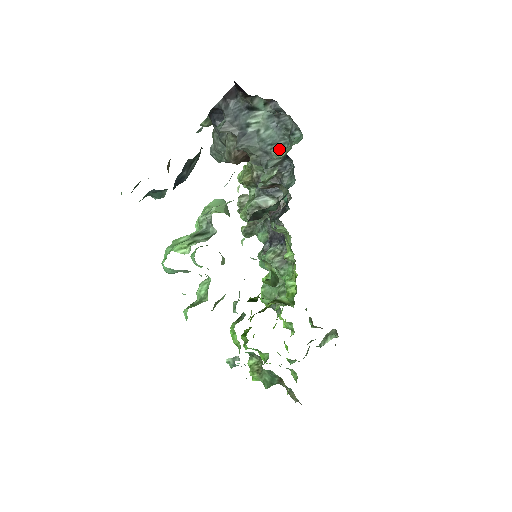
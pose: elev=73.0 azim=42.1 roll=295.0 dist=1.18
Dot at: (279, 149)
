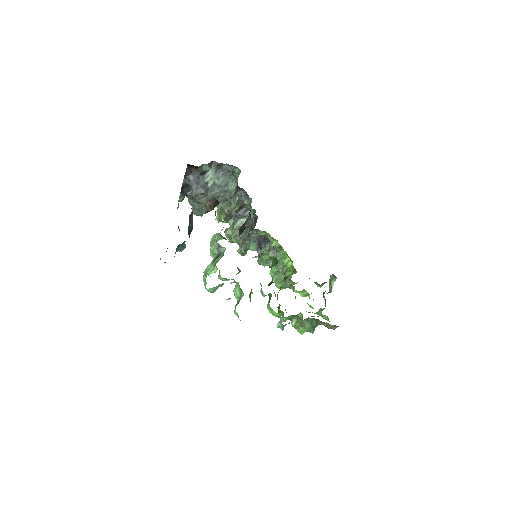
Dot at: (232, 185)
